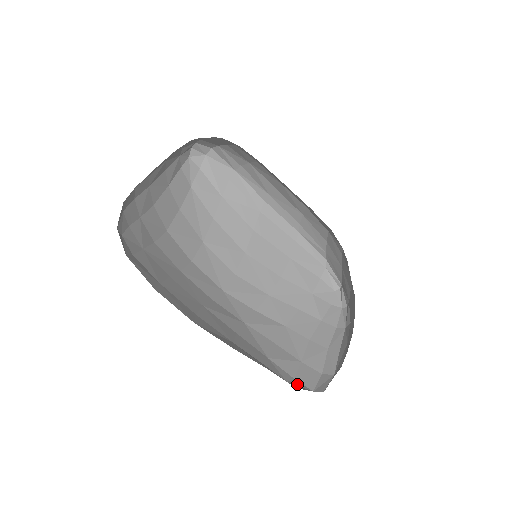
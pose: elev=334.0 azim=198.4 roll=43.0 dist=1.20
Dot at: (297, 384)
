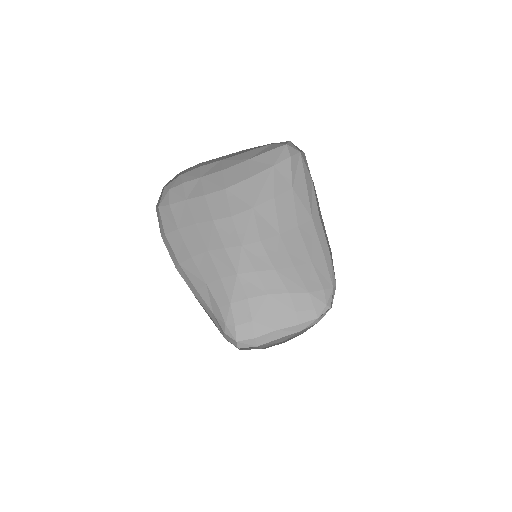
Dot at: (231, 330)
